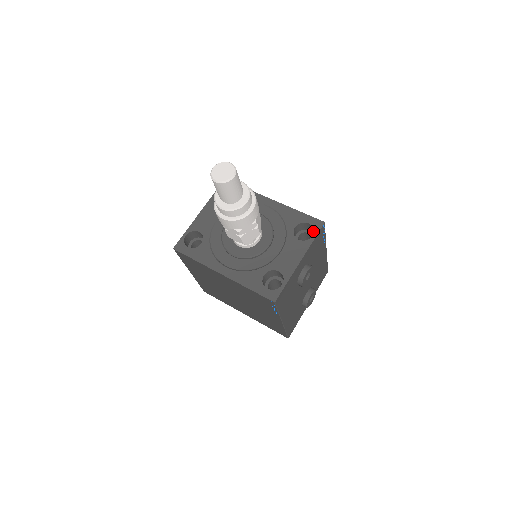
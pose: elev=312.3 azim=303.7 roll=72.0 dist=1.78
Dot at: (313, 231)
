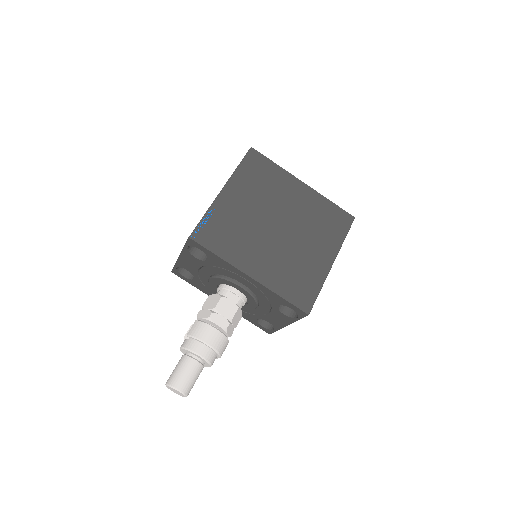
Dot at: occluded
